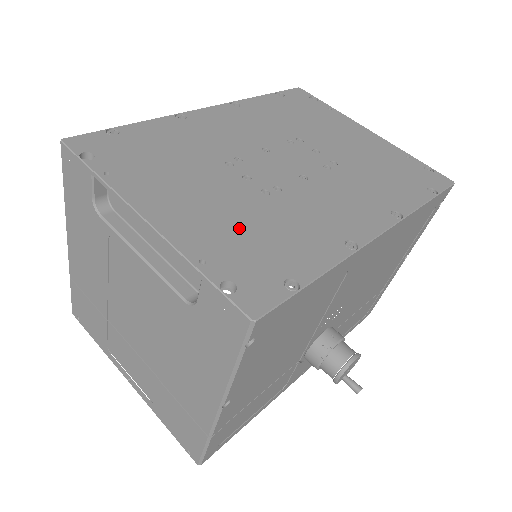
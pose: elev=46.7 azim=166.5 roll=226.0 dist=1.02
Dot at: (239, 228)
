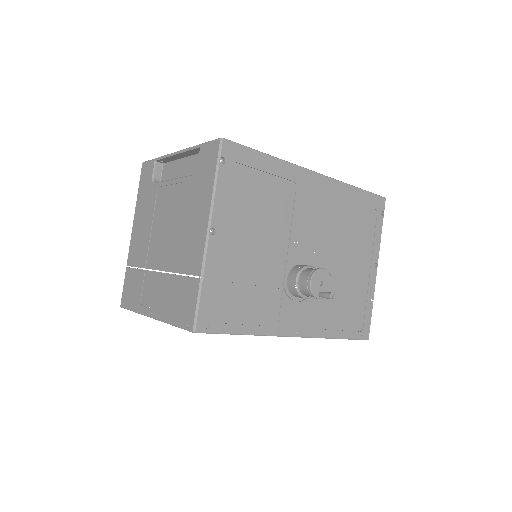
Dot at: occluded
